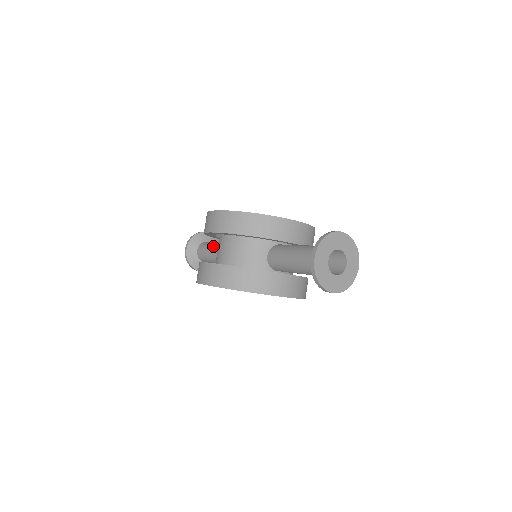
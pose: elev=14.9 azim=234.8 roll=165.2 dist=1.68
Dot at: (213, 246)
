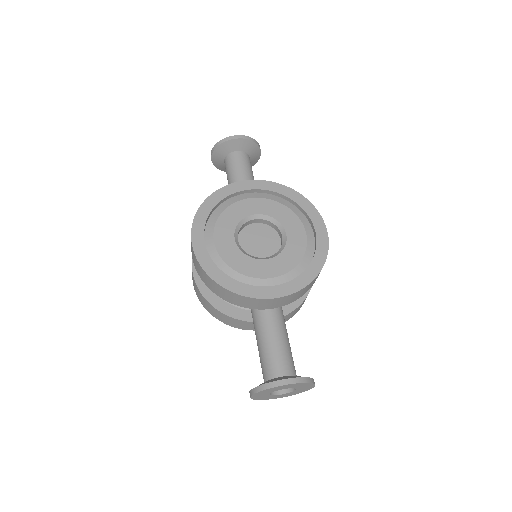
Dot at: occluded
